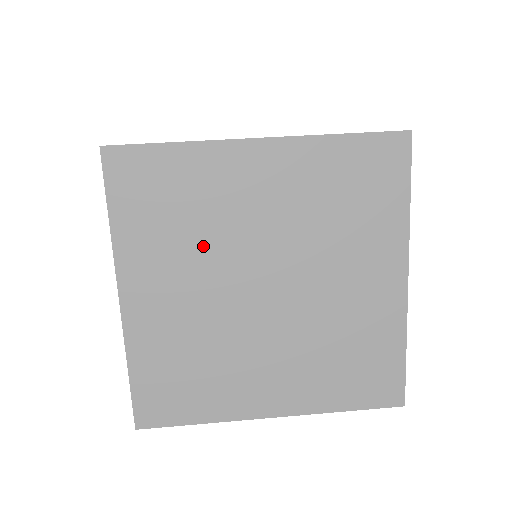
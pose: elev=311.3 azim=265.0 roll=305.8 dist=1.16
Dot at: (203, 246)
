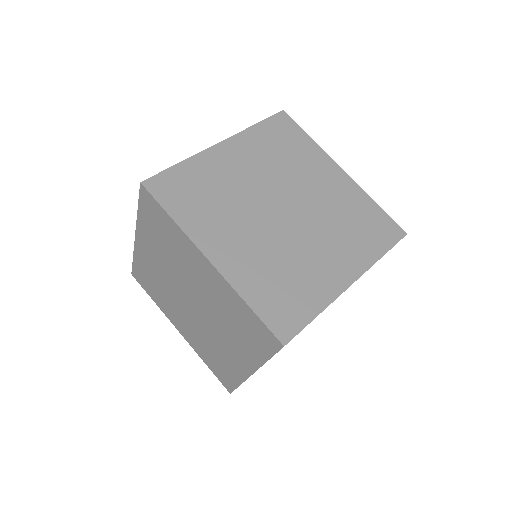
Dot at: (171, 262)
